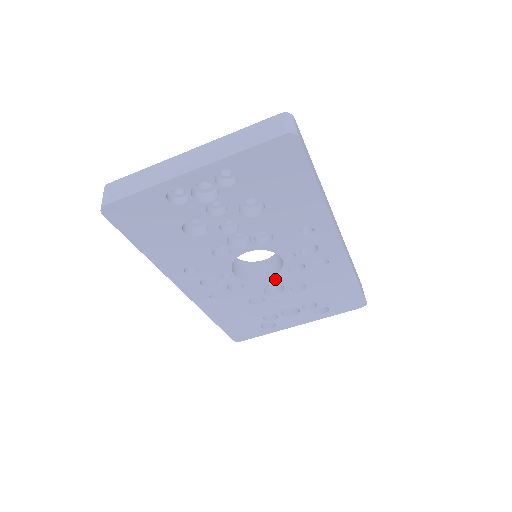
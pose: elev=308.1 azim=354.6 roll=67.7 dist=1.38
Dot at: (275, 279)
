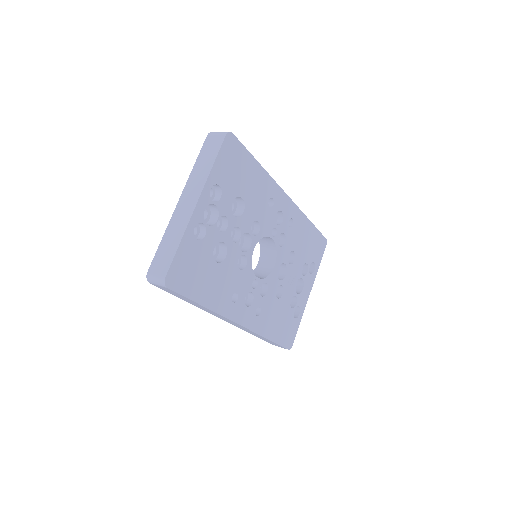
Dot at: (278, 261)
